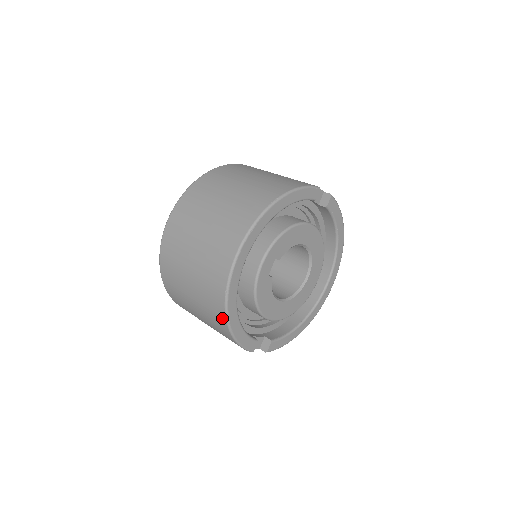
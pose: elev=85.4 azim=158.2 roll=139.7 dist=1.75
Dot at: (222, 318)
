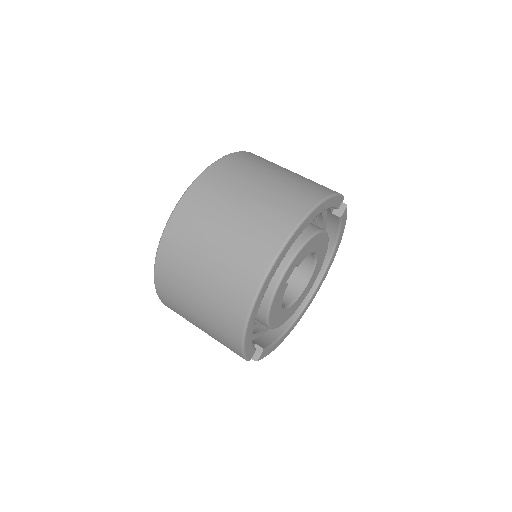
Dot at: (239, 324)
